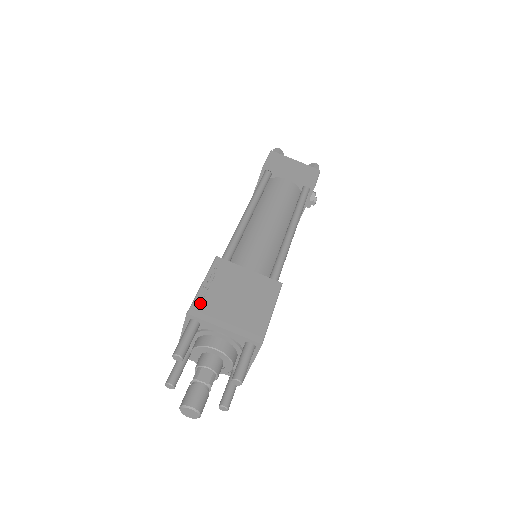
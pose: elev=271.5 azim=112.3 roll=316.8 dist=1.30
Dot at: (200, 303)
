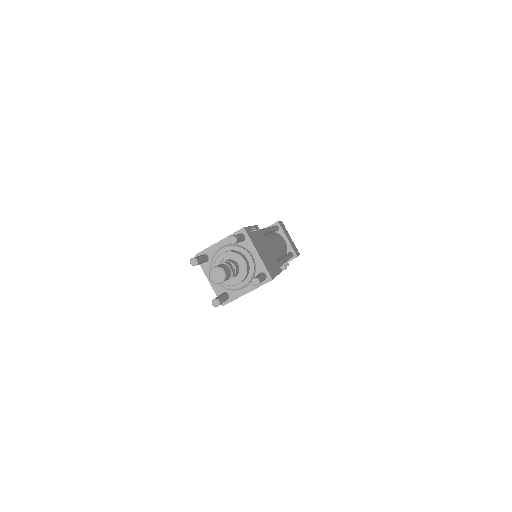
Dot at: (250, 231)
